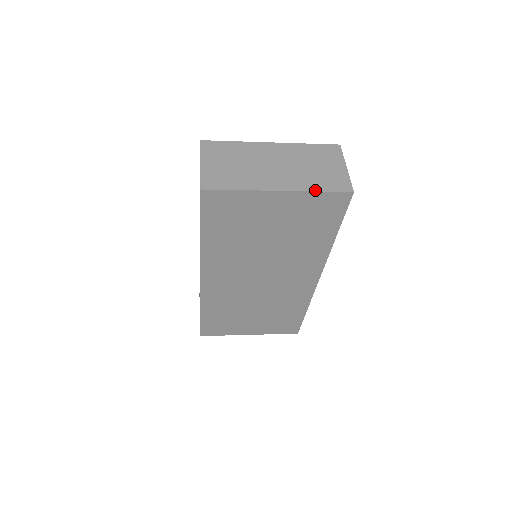
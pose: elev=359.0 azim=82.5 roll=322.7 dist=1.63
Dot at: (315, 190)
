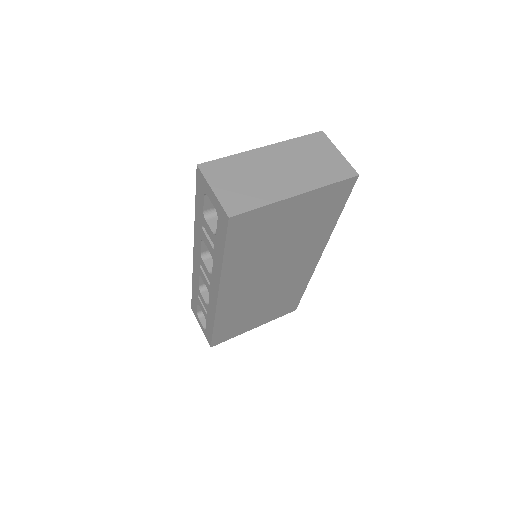
Dot at: (327, 184)
